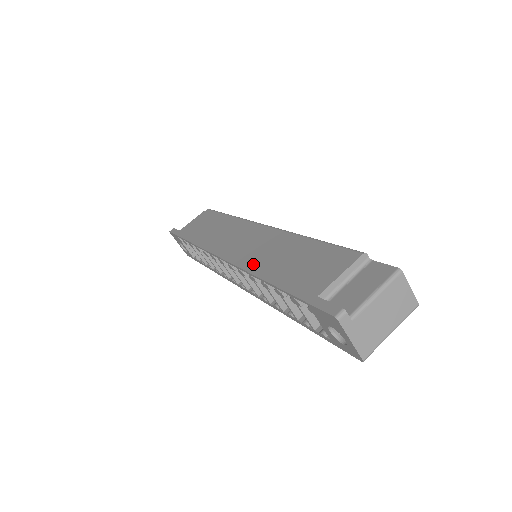
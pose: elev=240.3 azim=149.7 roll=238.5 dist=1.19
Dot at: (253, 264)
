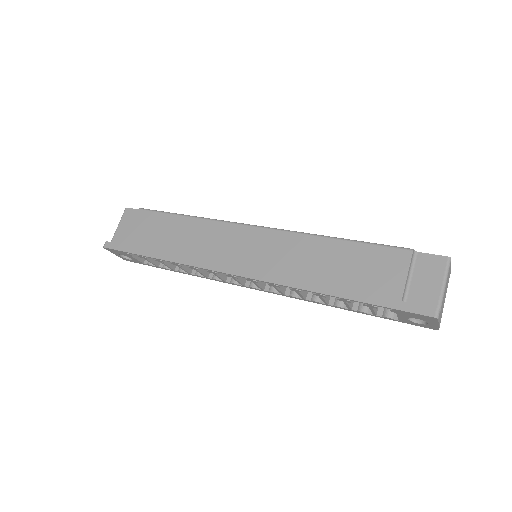
Dot at: (292, 278)
